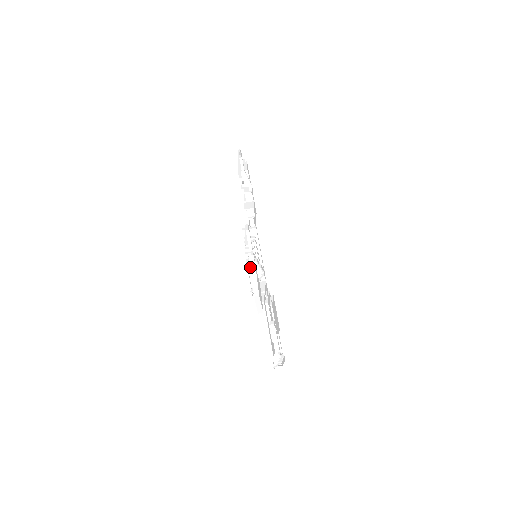
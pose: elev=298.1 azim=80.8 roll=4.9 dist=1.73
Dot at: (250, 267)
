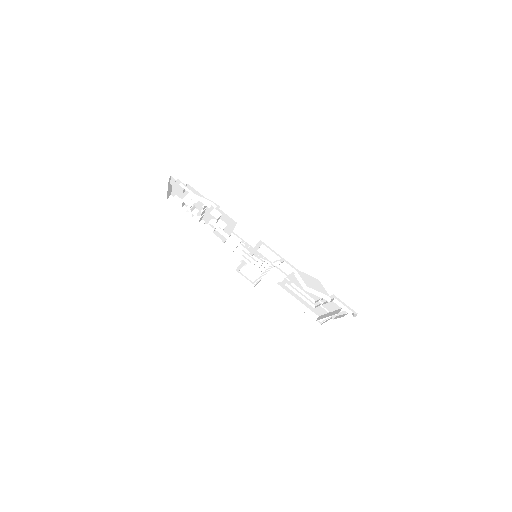
Dot at: (256, 268)
